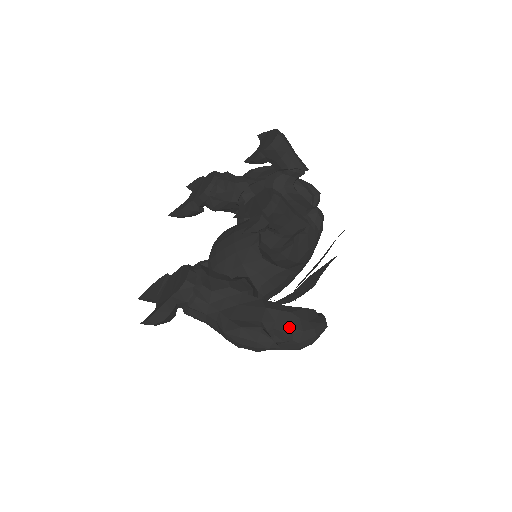
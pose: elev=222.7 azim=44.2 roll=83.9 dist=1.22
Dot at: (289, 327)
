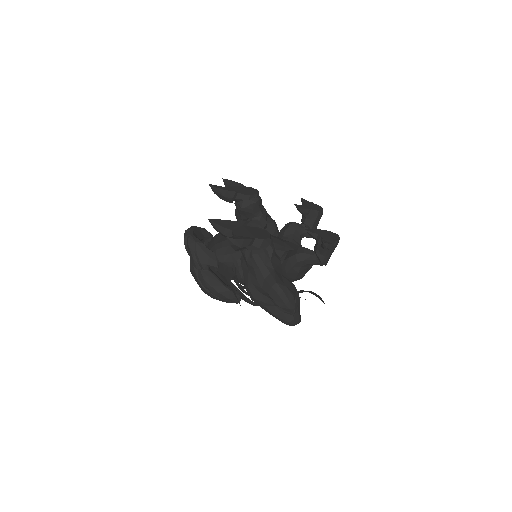
Dot at: (297, 307)
